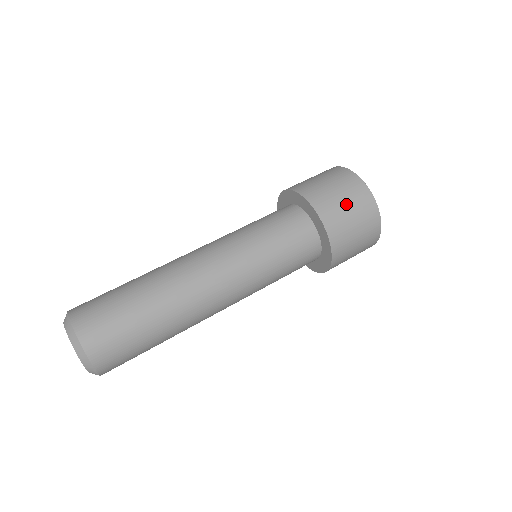
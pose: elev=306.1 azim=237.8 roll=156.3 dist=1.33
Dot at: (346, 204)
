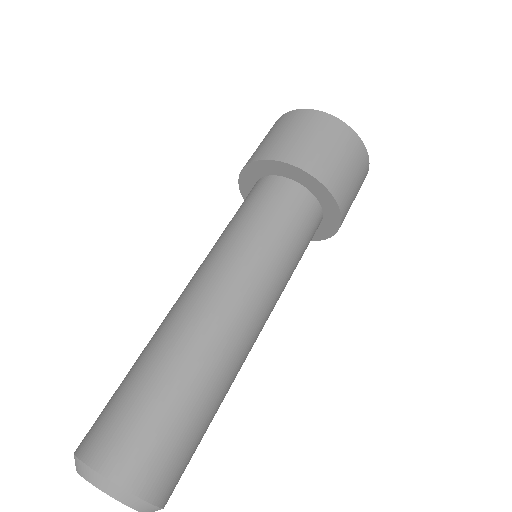
Dot at: (315, 140)
